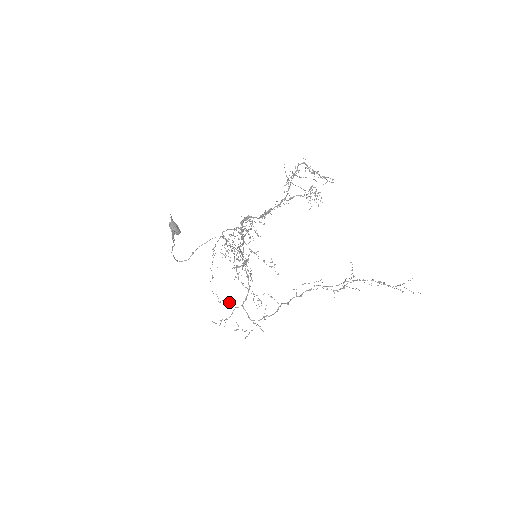
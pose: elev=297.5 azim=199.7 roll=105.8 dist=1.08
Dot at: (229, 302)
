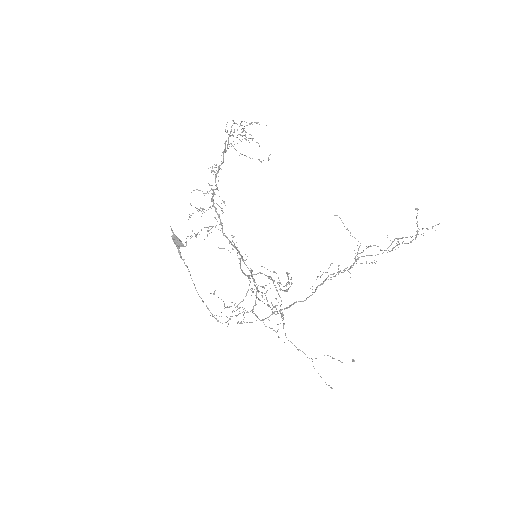
Dot at: (236, 306)
